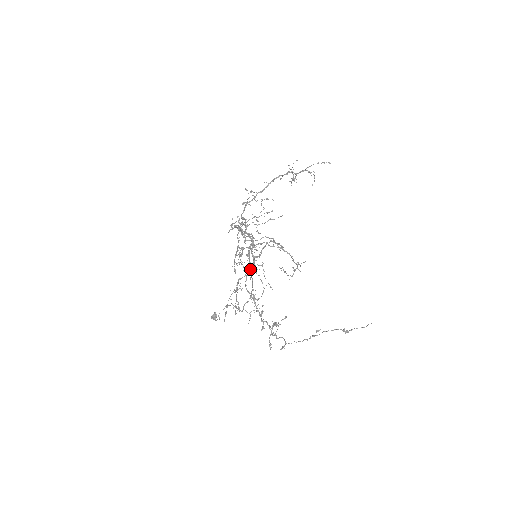
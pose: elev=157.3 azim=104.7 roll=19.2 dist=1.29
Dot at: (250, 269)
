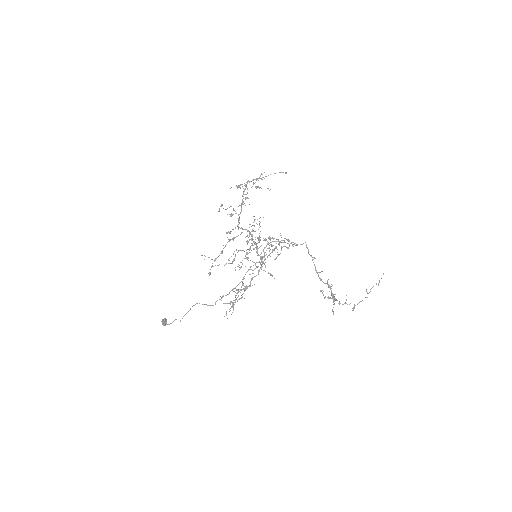
Dot at: (261, 268)
